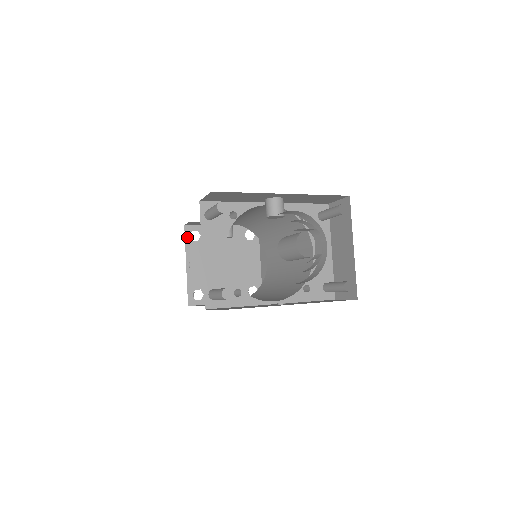
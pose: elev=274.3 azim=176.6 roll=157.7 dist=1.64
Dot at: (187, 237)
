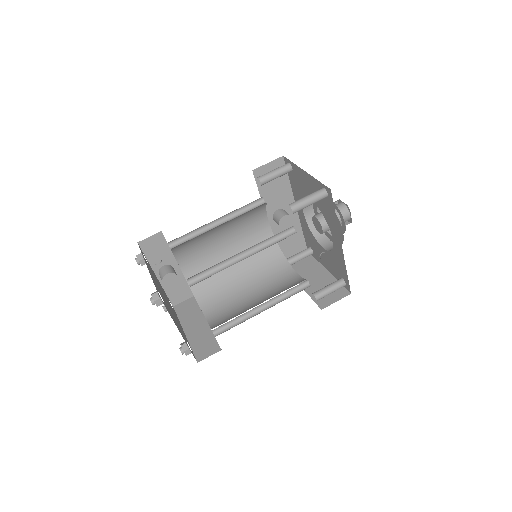
Dot at: (141, 251)
